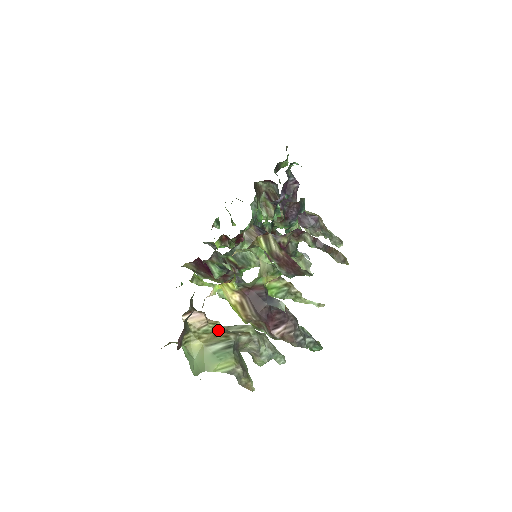
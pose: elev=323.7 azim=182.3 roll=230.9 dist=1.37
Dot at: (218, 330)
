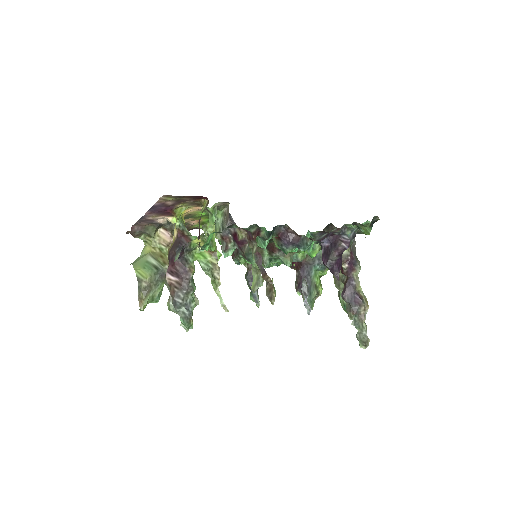
Dot at: occluded
